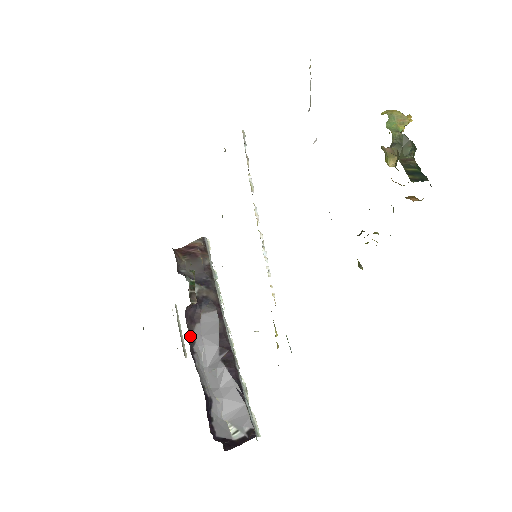
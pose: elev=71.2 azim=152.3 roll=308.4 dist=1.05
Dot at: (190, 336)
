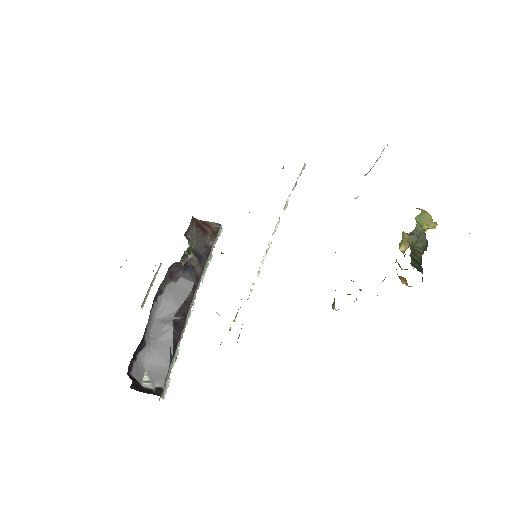
Dot at: (162, 286)
